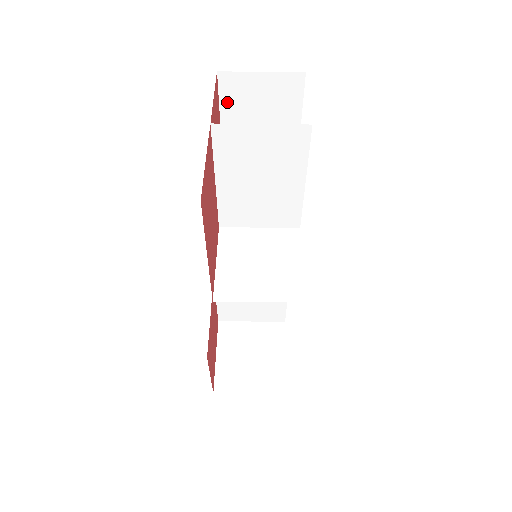
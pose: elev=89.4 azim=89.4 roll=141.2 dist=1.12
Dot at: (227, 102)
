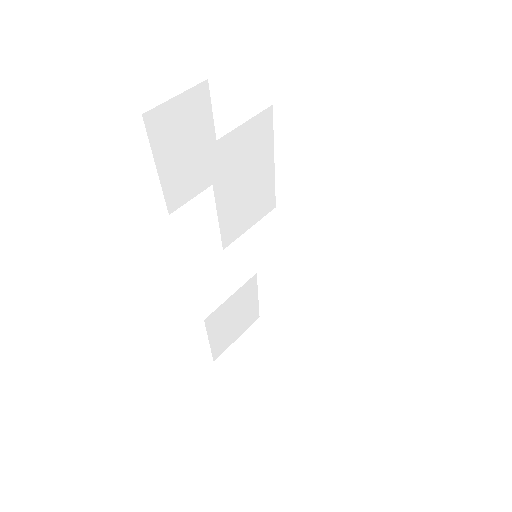
Dot at: (156, 141)
